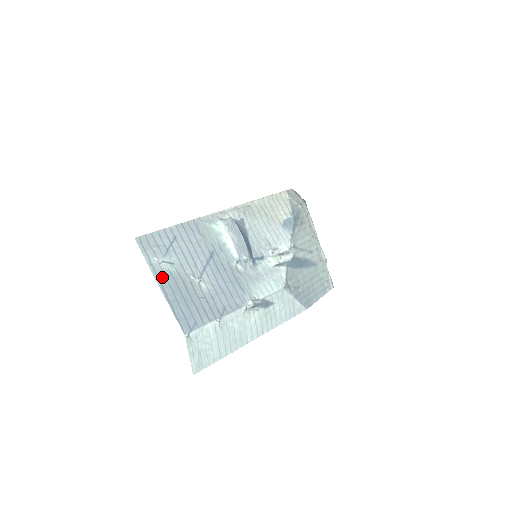
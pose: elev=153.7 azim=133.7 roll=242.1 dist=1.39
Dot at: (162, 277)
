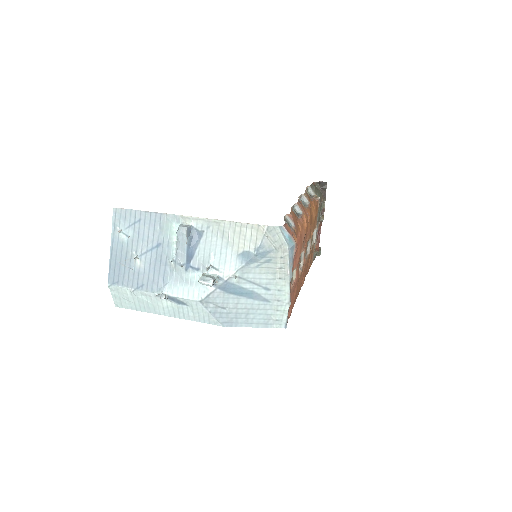
Dot at: (116, 242)
